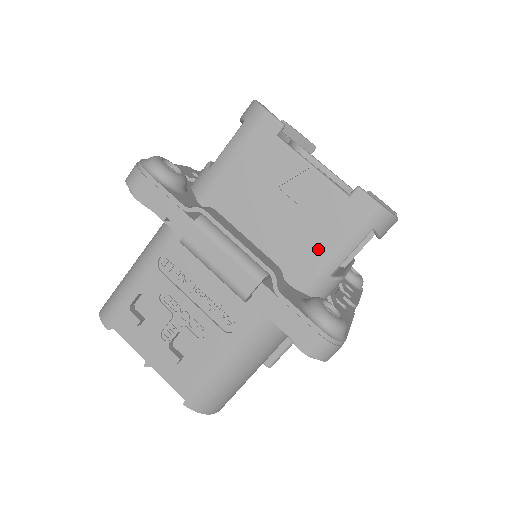
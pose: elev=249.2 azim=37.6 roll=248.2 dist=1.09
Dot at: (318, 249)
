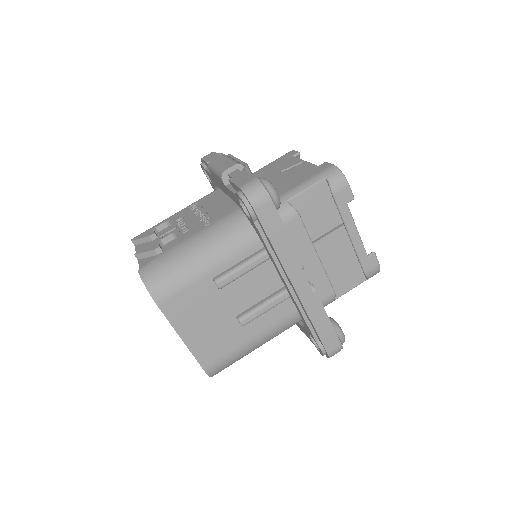
Dot at: (287, 188)
